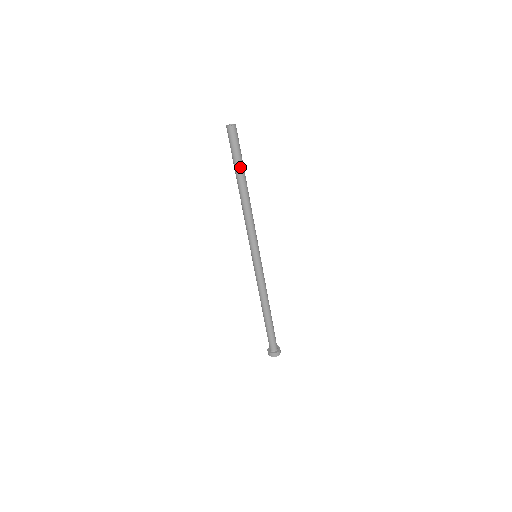
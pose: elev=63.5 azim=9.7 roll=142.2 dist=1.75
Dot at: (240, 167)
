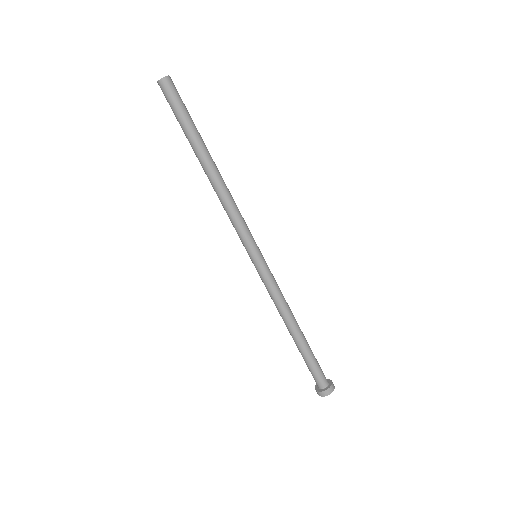
Dot at: (193, 133)
